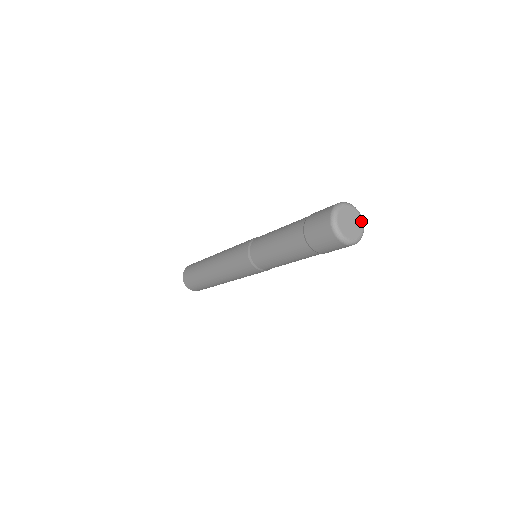
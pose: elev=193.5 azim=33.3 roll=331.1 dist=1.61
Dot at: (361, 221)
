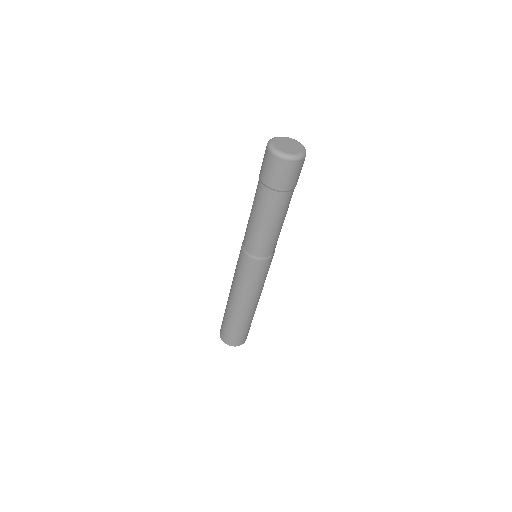
Dot at: (302, 149)
